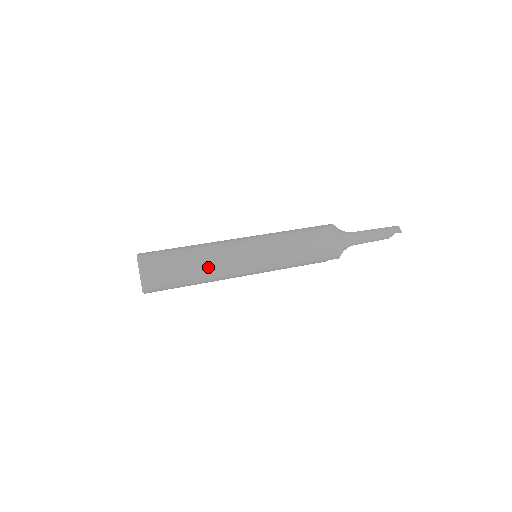
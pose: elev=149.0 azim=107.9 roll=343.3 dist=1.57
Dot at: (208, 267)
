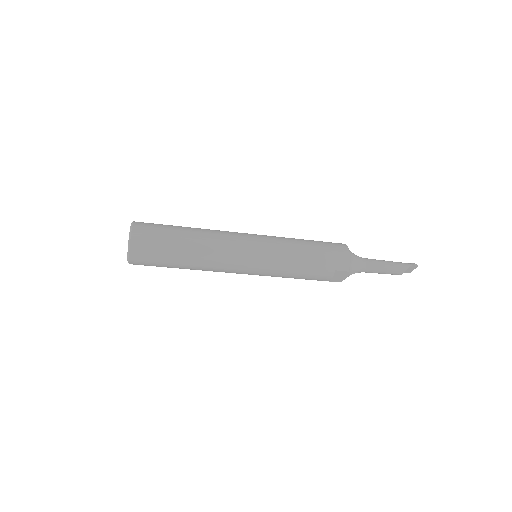
Dot at: (202, 237)
